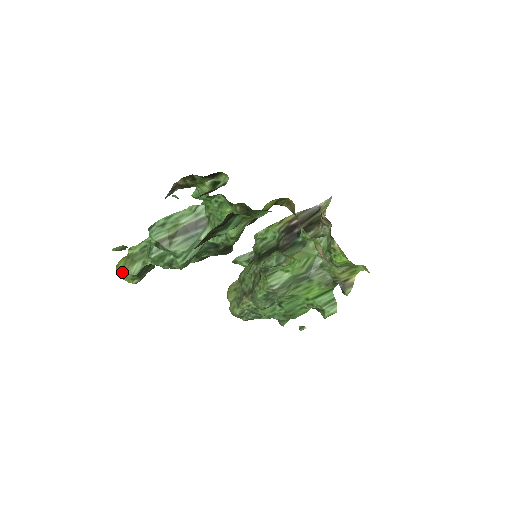
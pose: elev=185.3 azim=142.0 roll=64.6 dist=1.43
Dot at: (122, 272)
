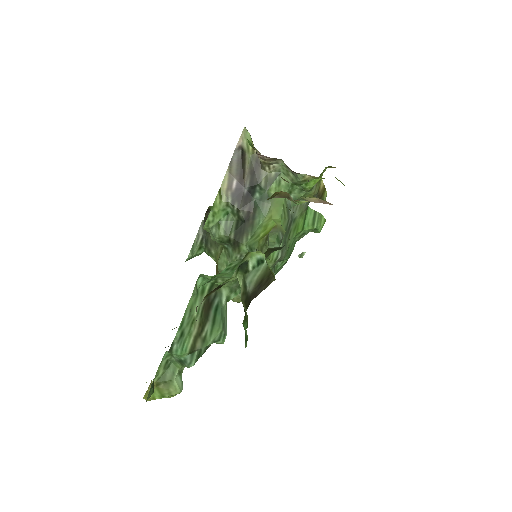
Dot at: occluded
